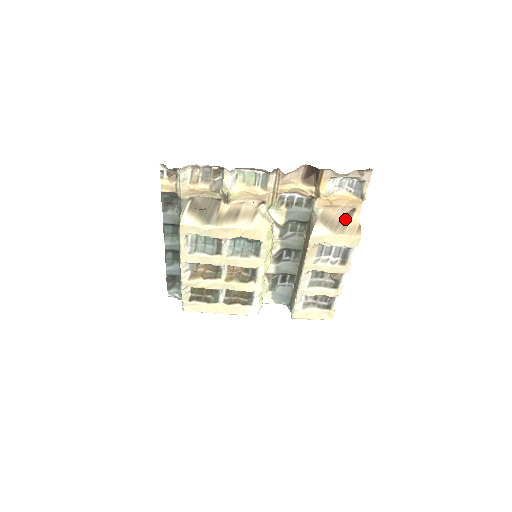
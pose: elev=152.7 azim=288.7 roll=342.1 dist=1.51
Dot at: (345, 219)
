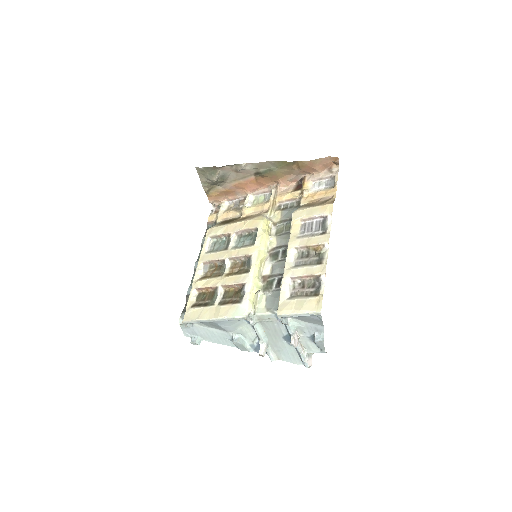
Dot at: (323, 202)
